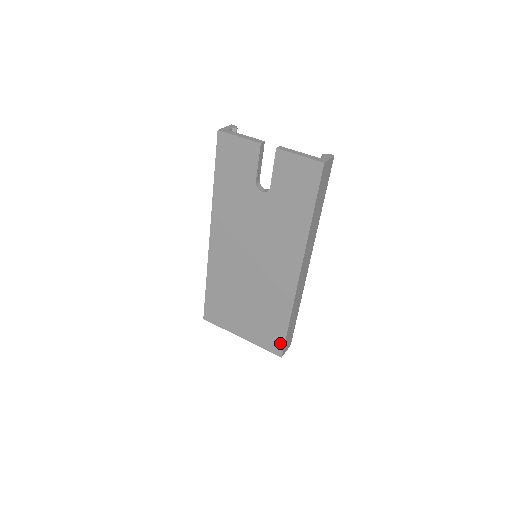
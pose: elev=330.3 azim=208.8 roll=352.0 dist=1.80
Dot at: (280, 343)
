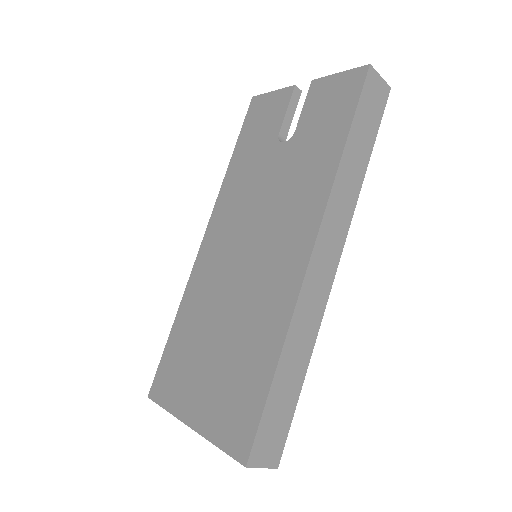
Dot at: (251, 425)
